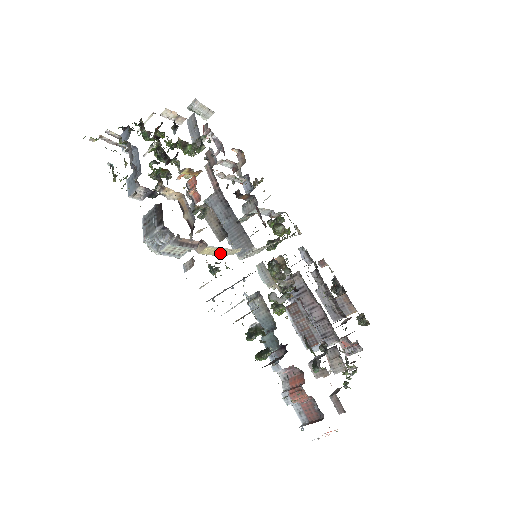
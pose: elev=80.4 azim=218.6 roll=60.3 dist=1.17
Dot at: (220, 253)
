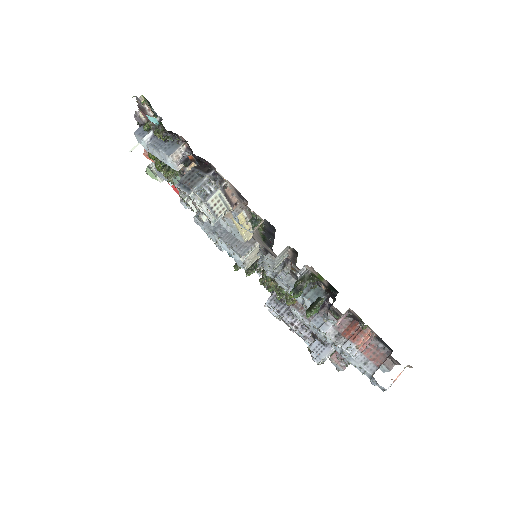
Dot at: (242, 229)
